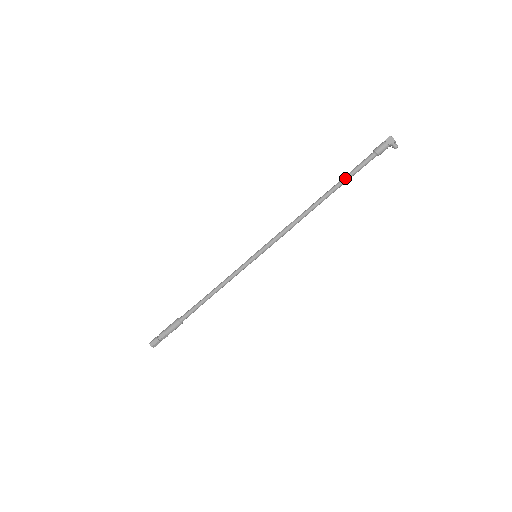
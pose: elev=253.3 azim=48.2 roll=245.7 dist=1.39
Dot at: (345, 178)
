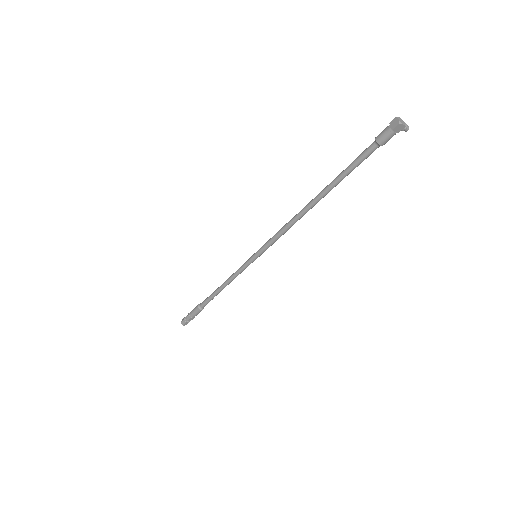
Dot at: (343, 178)
